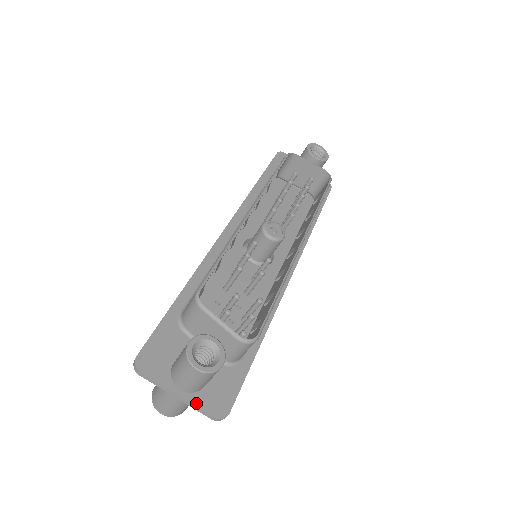
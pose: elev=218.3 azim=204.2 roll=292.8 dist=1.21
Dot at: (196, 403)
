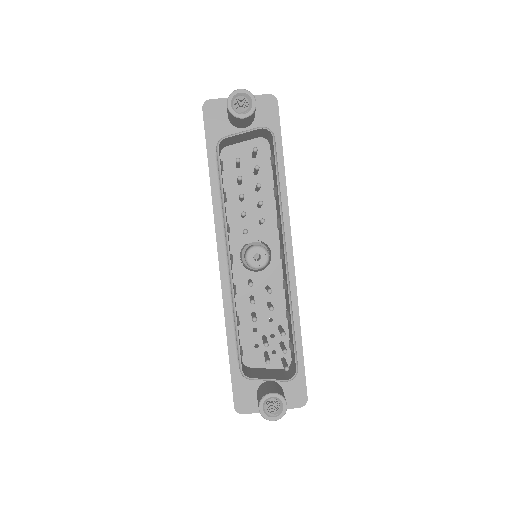
Dot at: occluded
